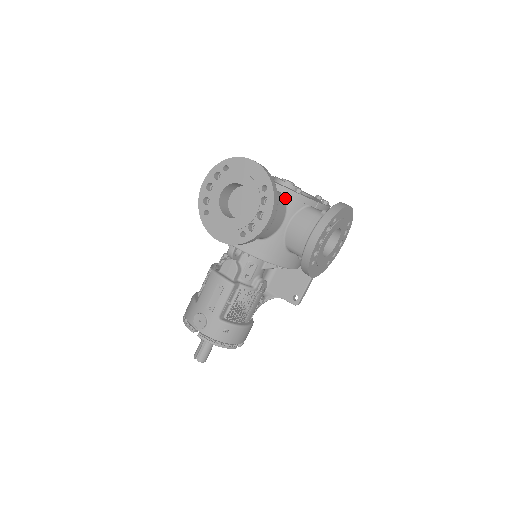
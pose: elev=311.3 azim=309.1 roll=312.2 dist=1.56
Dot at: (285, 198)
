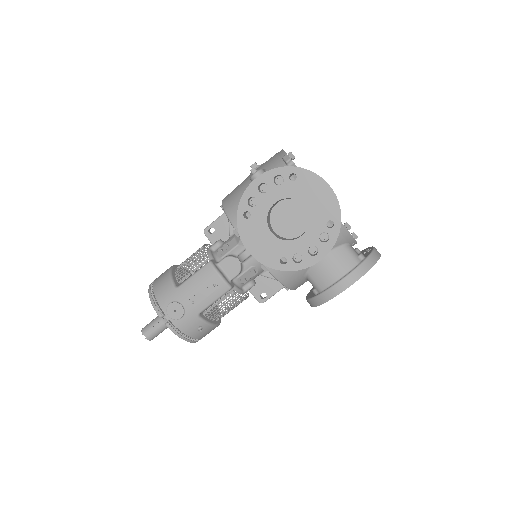
Dot at: occluded
